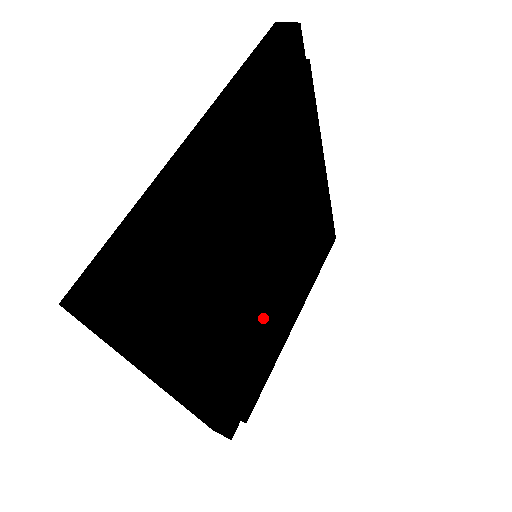
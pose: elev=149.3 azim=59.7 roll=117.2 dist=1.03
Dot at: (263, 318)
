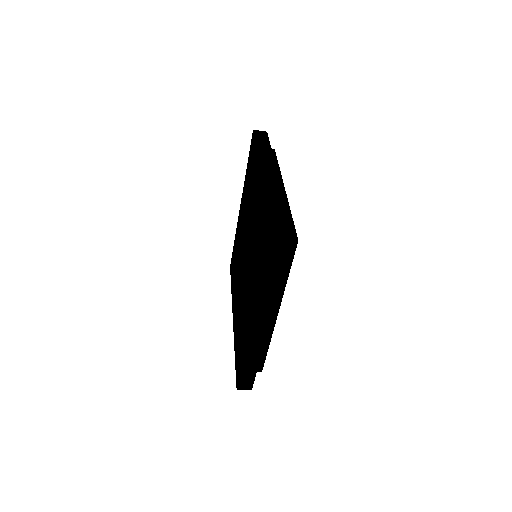
Dot at: occluded
